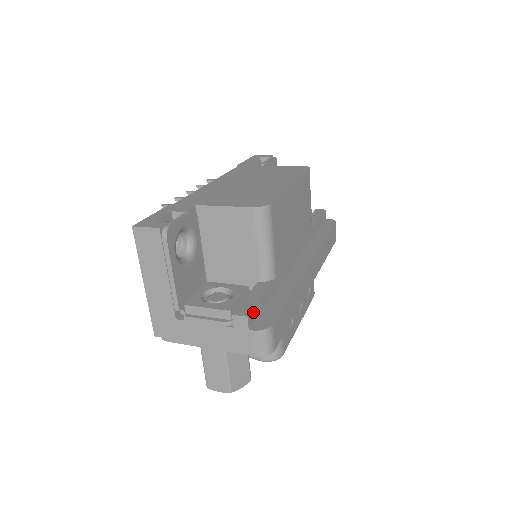
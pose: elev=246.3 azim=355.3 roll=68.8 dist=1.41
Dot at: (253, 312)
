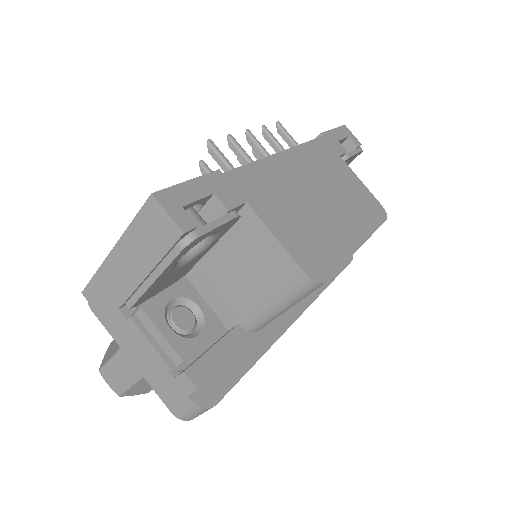
Dot at: (207, 379)
